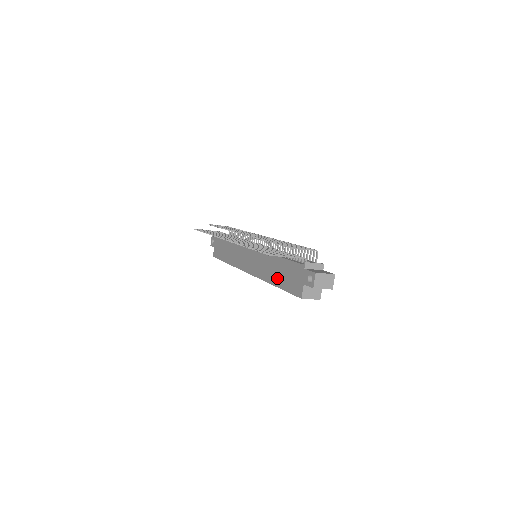
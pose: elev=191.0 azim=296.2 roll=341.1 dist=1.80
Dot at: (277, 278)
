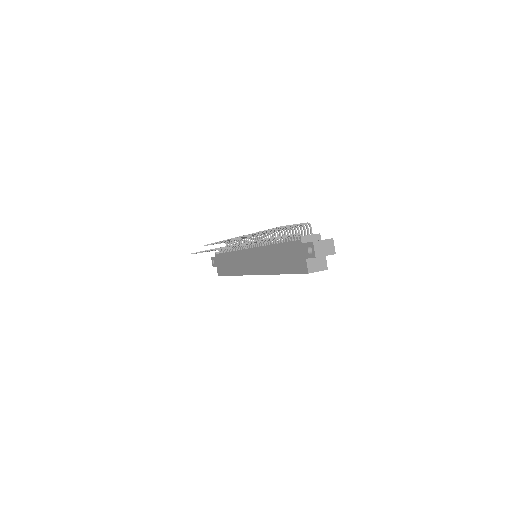
Dot at: (280, 265)
